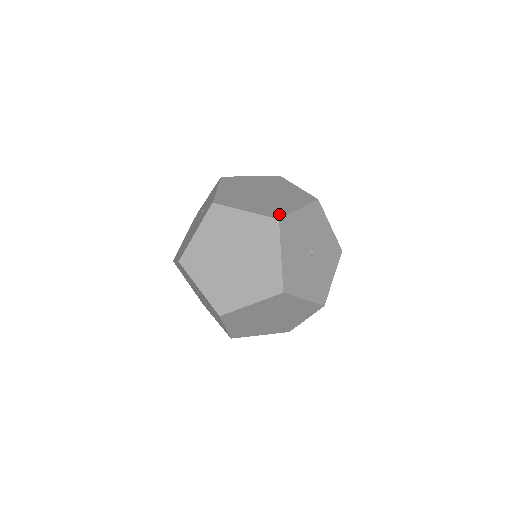
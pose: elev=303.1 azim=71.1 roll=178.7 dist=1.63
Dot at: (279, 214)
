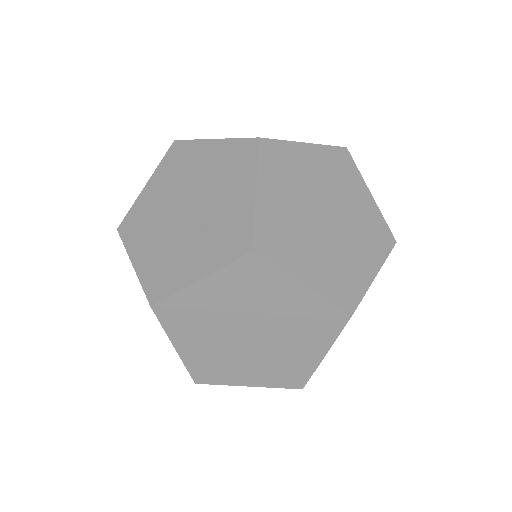
Dot at: occluded
